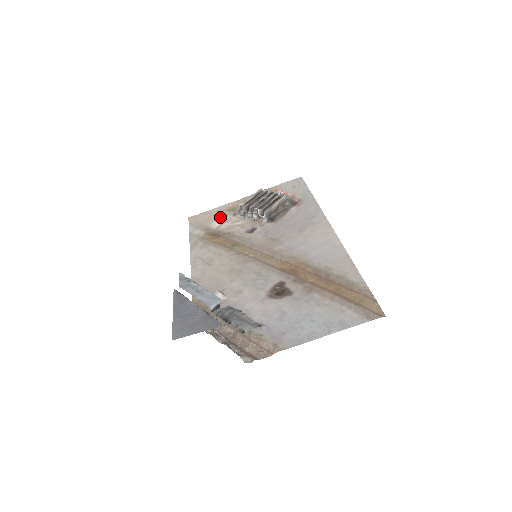
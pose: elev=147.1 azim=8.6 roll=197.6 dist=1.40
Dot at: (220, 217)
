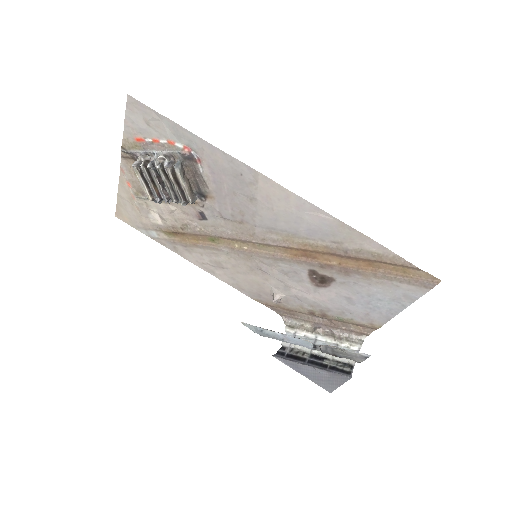
Dot at: (145, 209)
